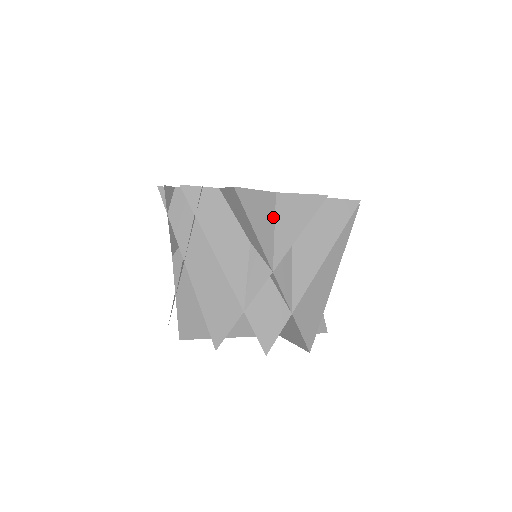
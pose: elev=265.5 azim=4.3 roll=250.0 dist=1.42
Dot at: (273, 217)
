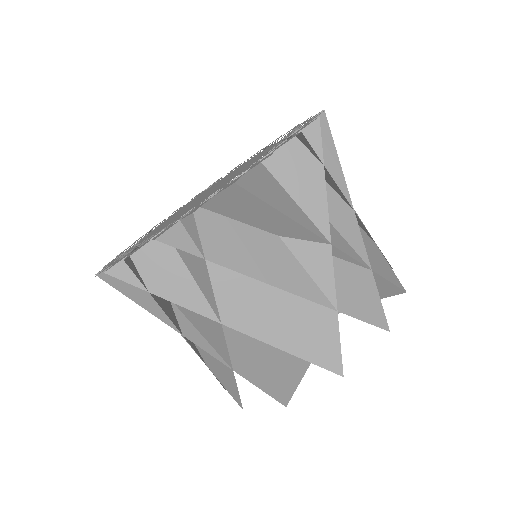
Dot at: (281, 188)
